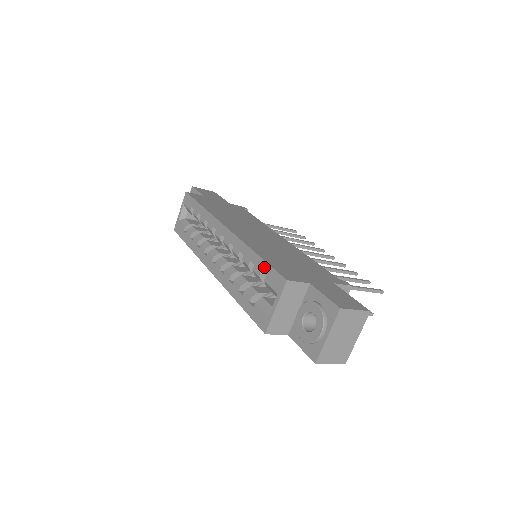
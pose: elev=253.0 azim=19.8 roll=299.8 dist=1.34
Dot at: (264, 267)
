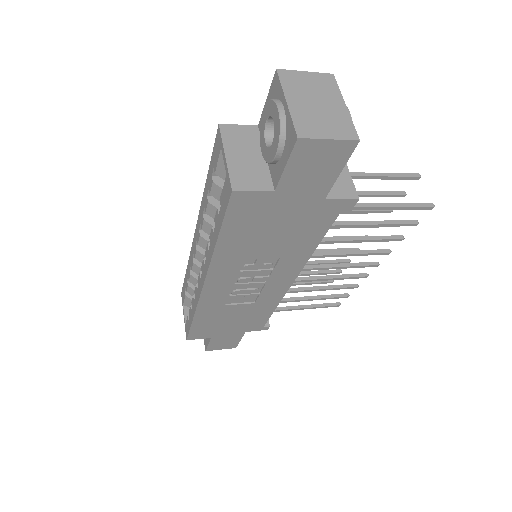
Dot at: (211, 168)
